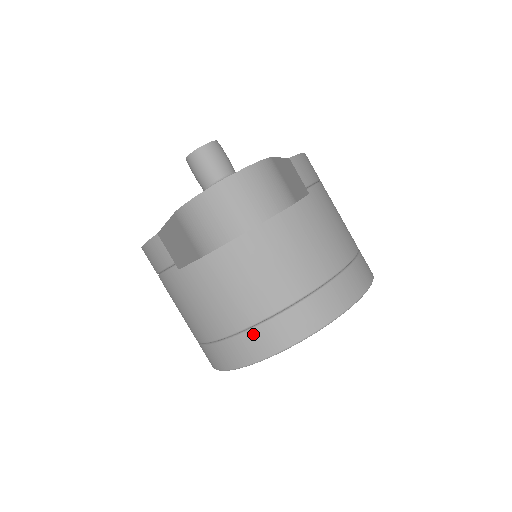
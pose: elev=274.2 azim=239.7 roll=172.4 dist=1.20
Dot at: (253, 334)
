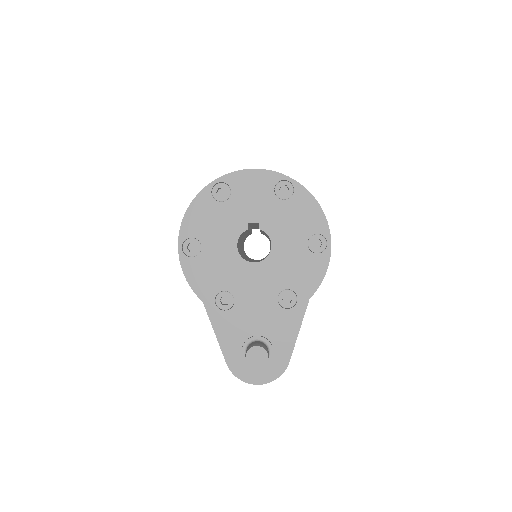
Dot at: occluded
